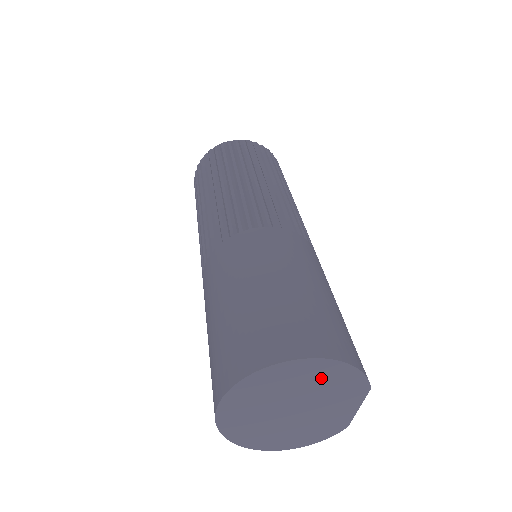
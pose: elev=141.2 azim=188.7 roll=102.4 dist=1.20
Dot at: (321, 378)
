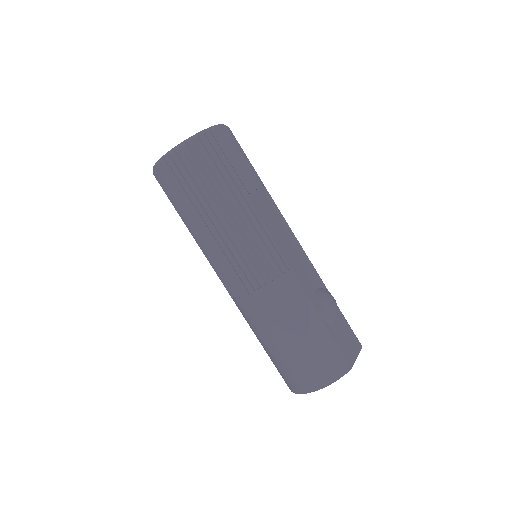
Dot at: occluded
